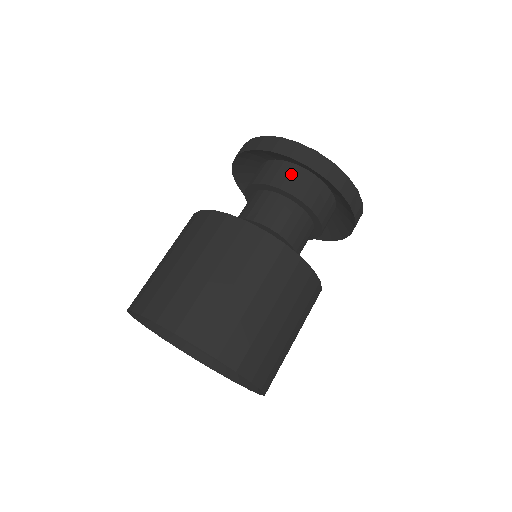
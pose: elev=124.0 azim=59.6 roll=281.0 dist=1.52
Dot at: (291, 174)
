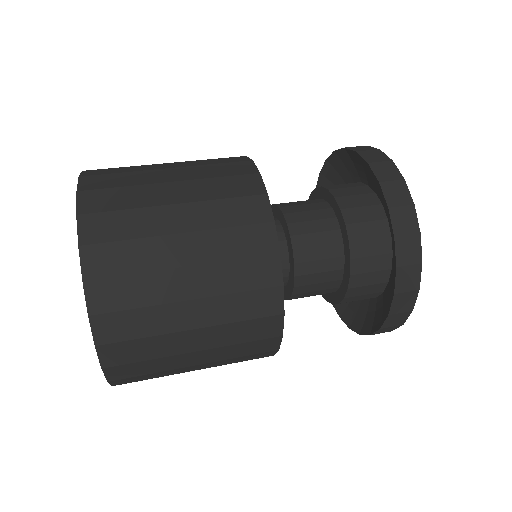
Dot at: (354, 188)
